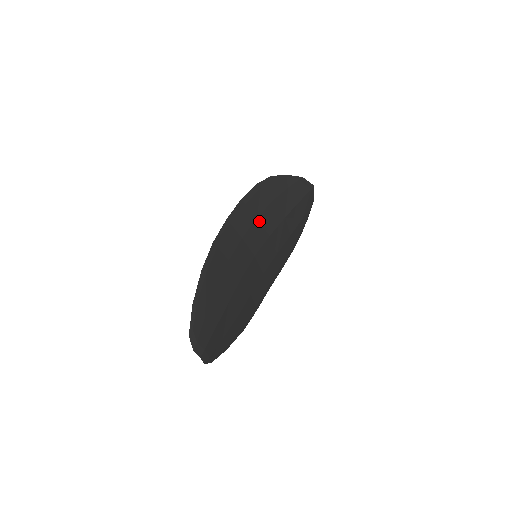
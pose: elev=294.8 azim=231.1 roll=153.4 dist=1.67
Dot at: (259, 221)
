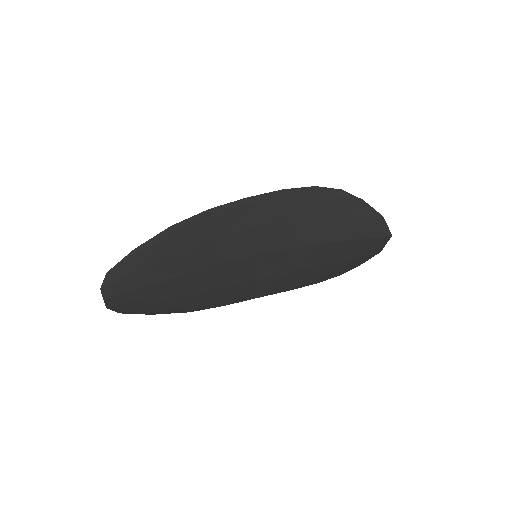
Dot at: (288, 225)
